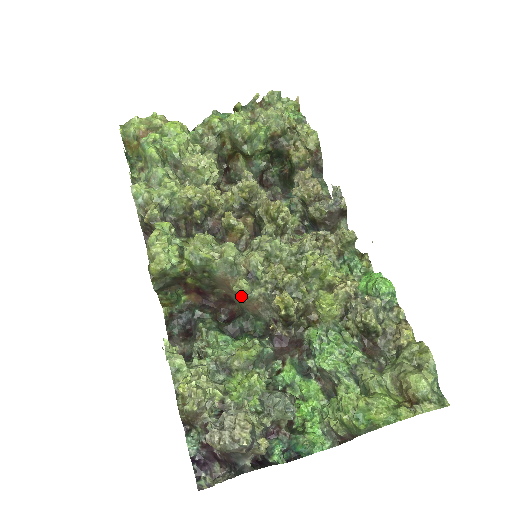
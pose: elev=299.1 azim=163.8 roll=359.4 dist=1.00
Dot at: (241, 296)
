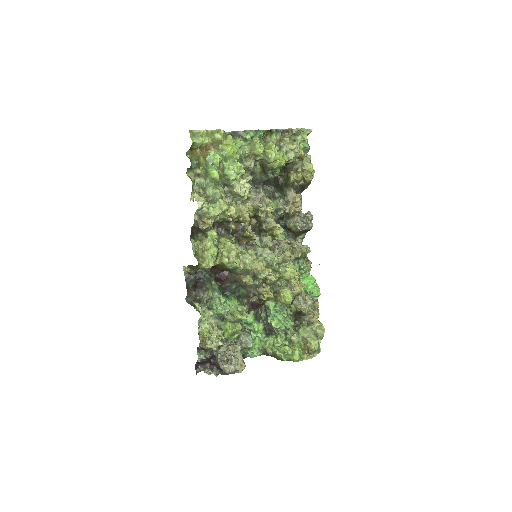
Dot at: (243, 282)
